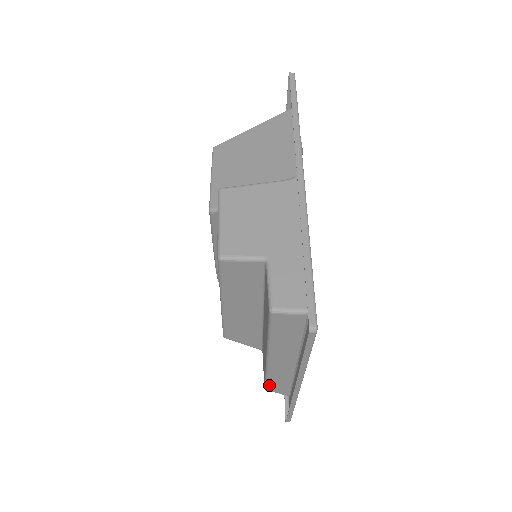
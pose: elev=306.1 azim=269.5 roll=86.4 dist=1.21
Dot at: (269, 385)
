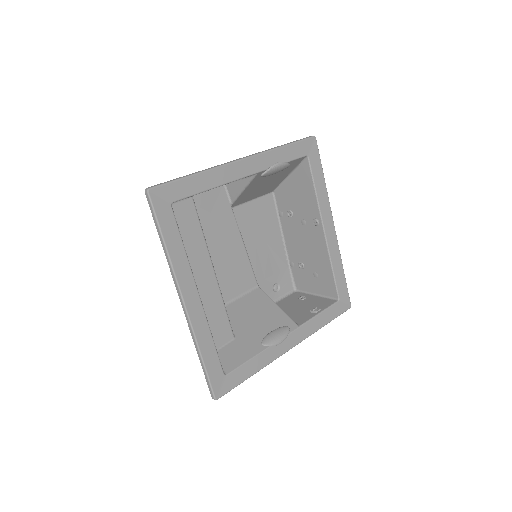
Dot at: occluded
